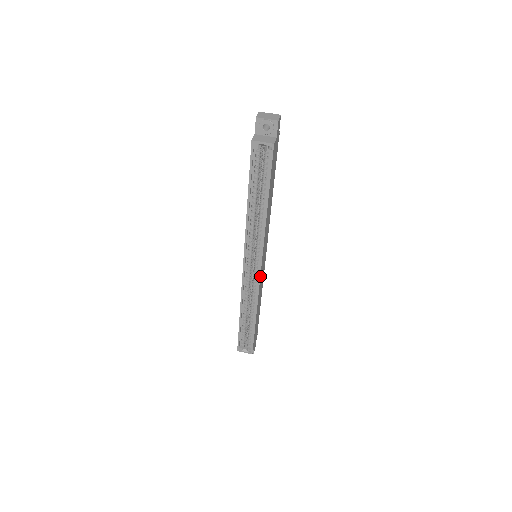
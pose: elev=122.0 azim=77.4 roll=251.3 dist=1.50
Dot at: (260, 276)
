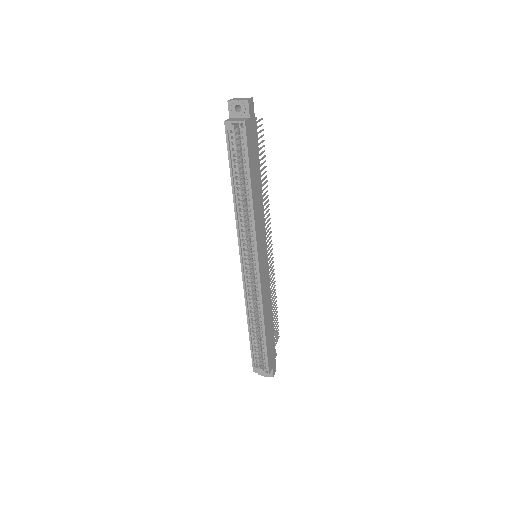
Dot at: (259, 274)
